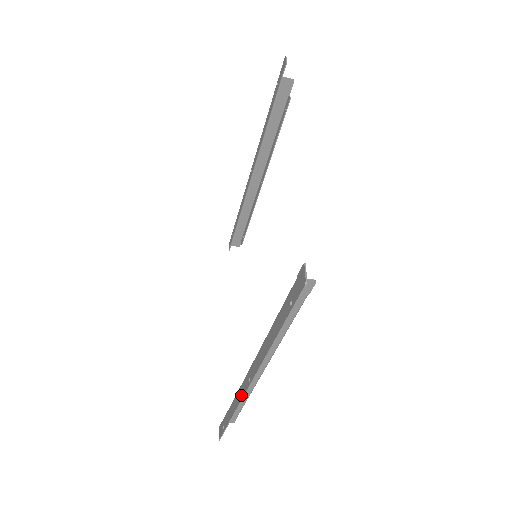
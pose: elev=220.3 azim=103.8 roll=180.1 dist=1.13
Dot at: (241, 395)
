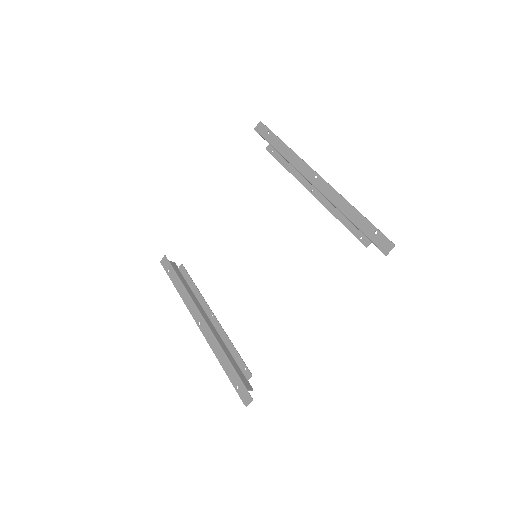
Dot at: (190, 309)
